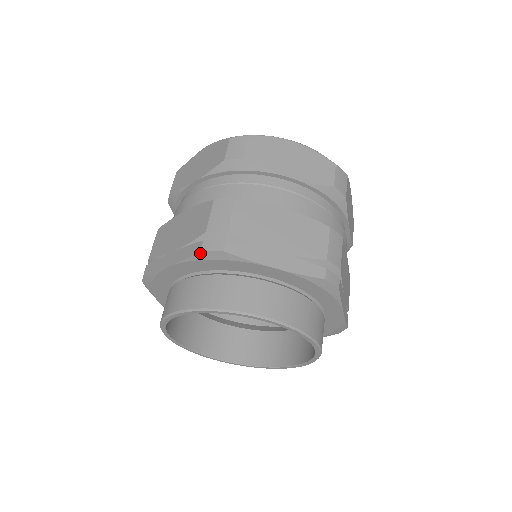
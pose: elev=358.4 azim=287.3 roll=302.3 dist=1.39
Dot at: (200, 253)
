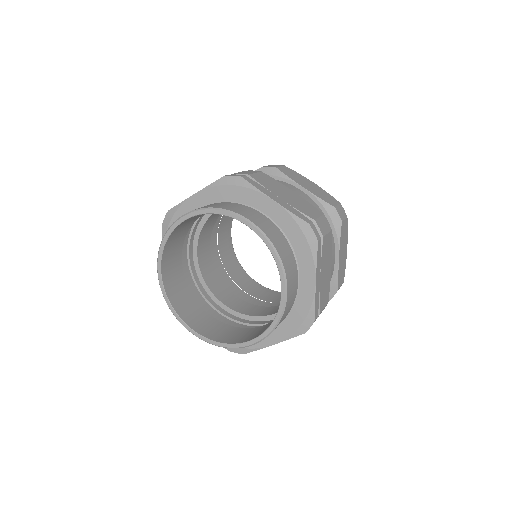
Dot at: (223, 178)
